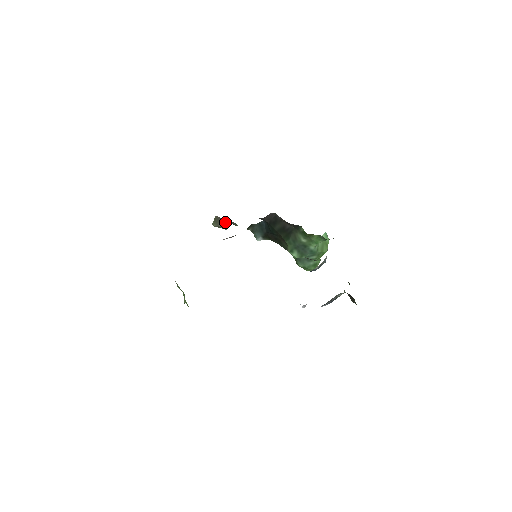
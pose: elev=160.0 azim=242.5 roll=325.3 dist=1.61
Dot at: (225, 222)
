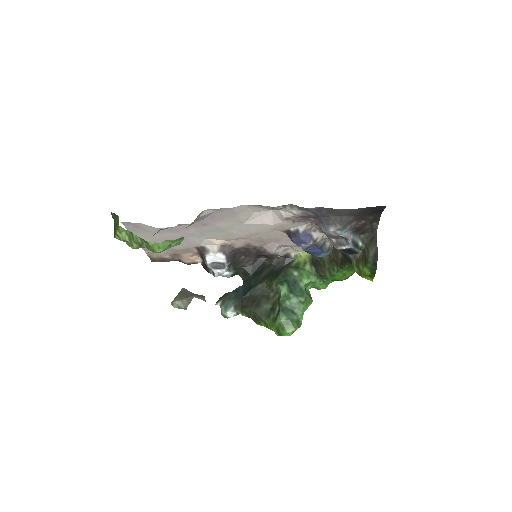
Dot at: (191, 296)
